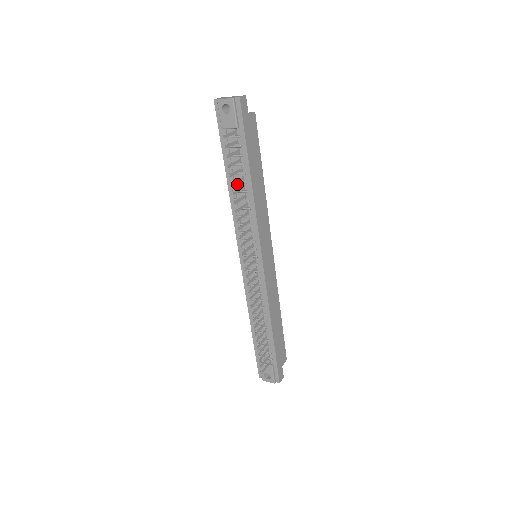
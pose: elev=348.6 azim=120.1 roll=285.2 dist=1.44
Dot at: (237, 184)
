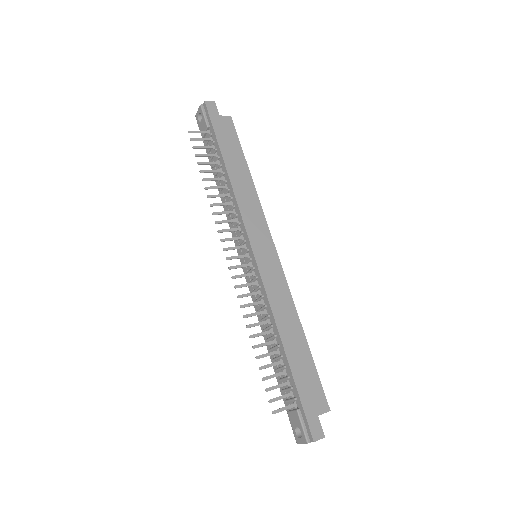
Dot at: (221, 181)
